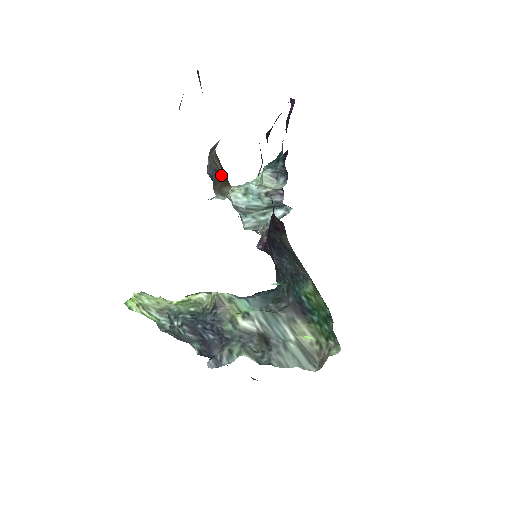
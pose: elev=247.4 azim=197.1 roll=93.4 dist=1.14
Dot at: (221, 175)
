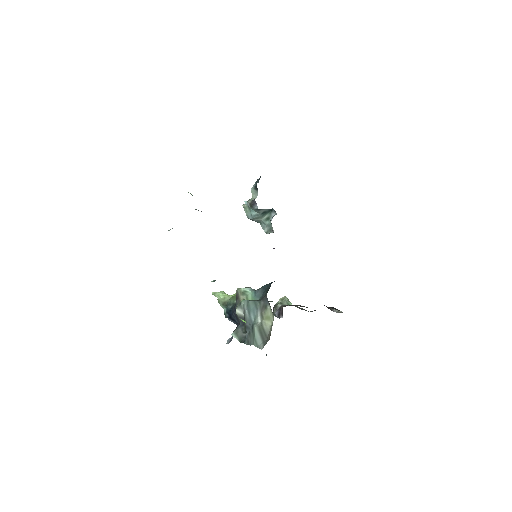
Dot at: occluded
